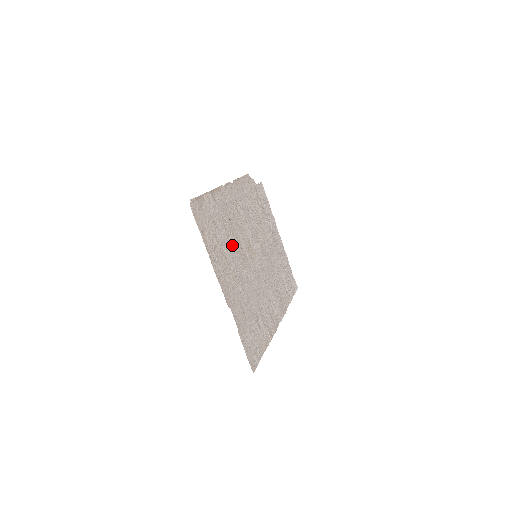
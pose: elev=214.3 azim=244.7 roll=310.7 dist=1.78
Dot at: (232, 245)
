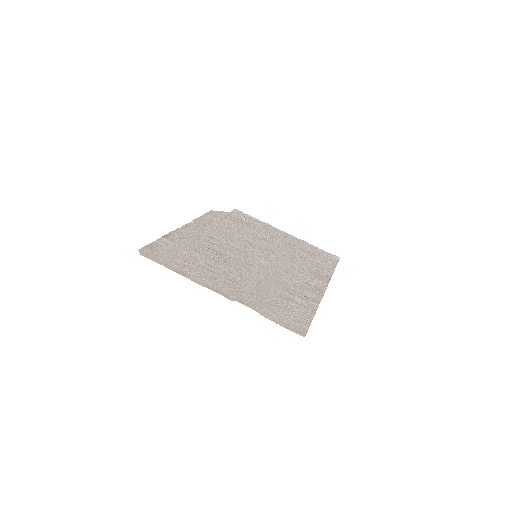
Dot at: (215, 260)
